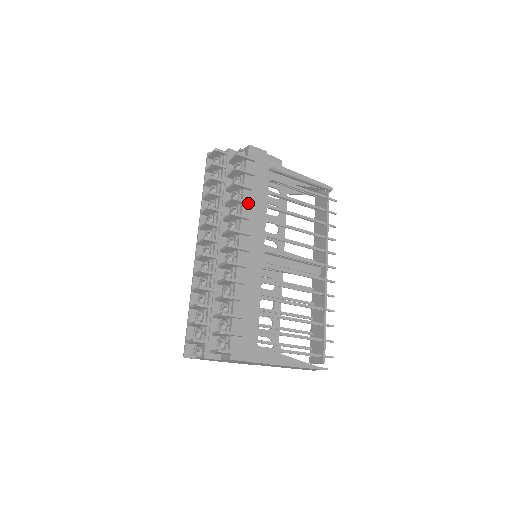
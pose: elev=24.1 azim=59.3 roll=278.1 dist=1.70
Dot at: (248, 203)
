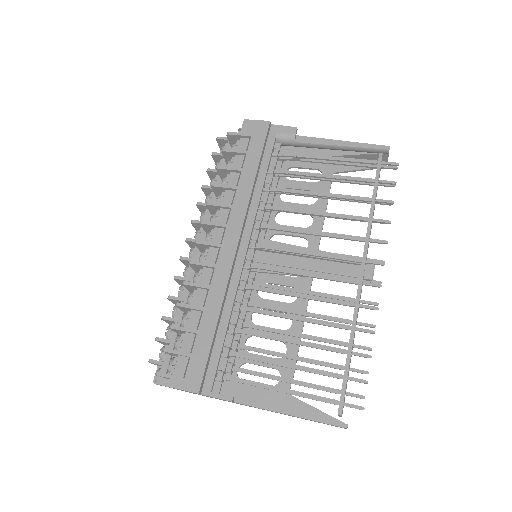
Dot at: (230, 188)
